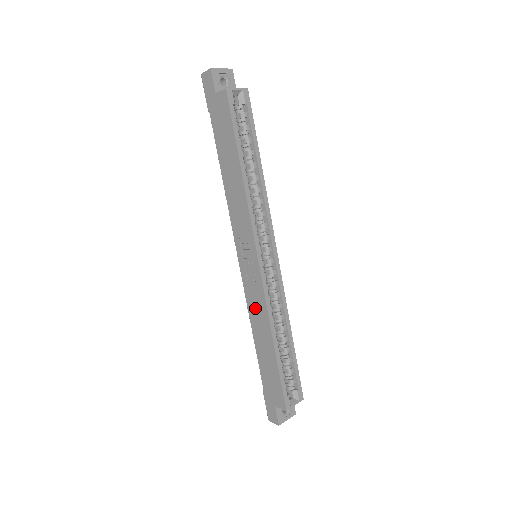
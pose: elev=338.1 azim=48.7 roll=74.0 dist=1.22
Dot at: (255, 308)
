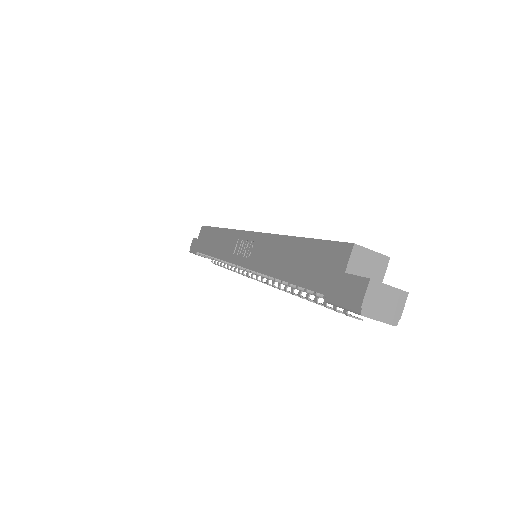
Dot at: (265, 257)
